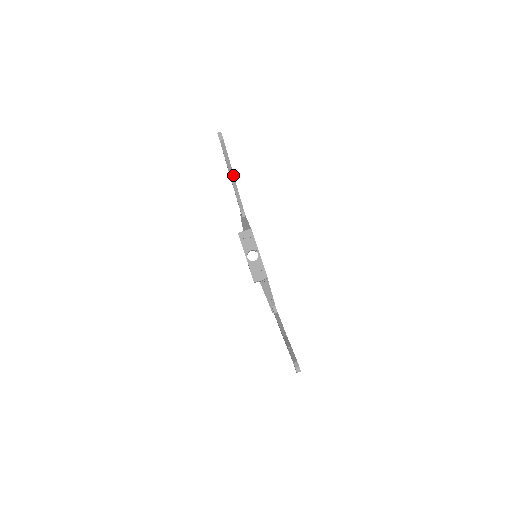
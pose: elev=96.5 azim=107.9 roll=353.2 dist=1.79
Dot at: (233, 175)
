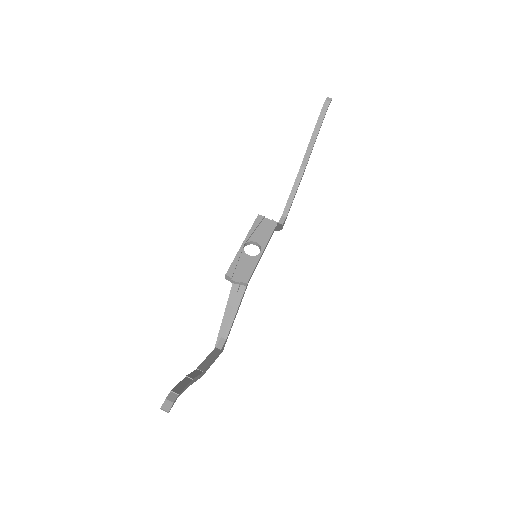
Dot at: (307, 163)
